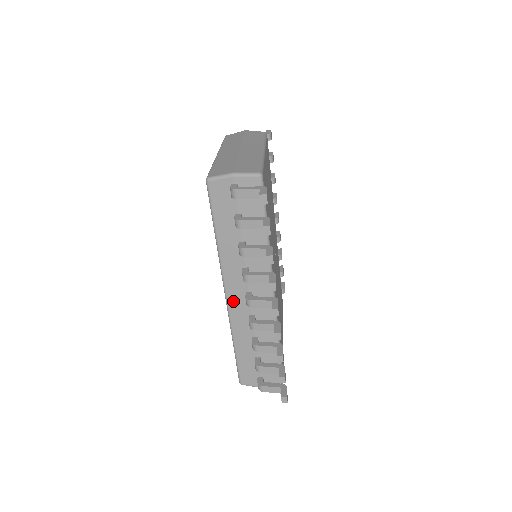
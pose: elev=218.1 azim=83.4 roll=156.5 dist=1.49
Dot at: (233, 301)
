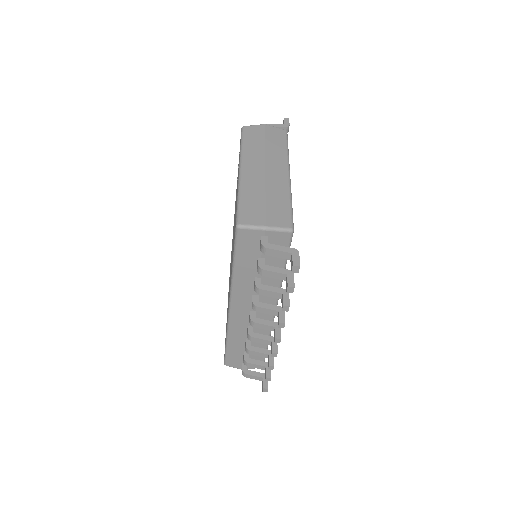
Dot at: (236, 314)
